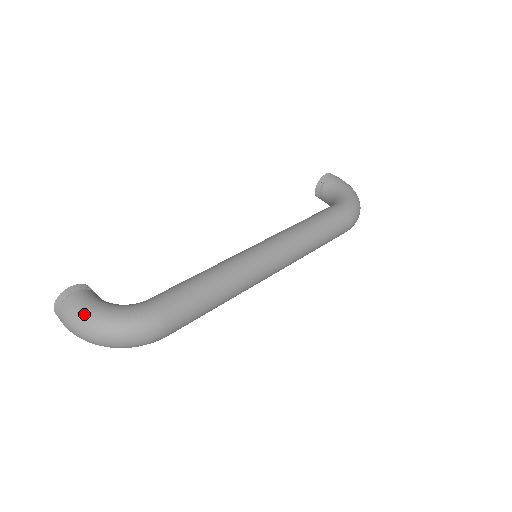
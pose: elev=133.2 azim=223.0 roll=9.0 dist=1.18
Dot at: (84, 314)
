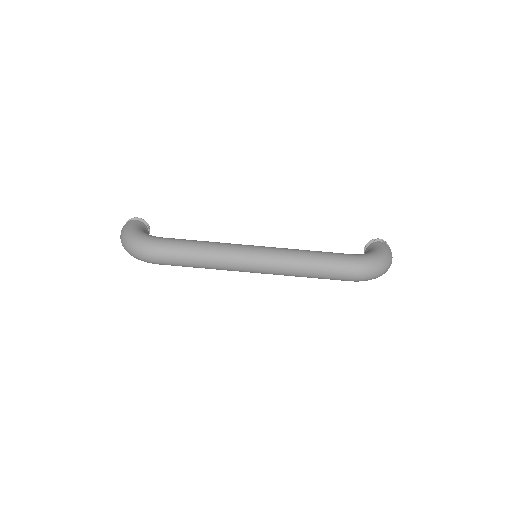
Dot at: (127, 228)
